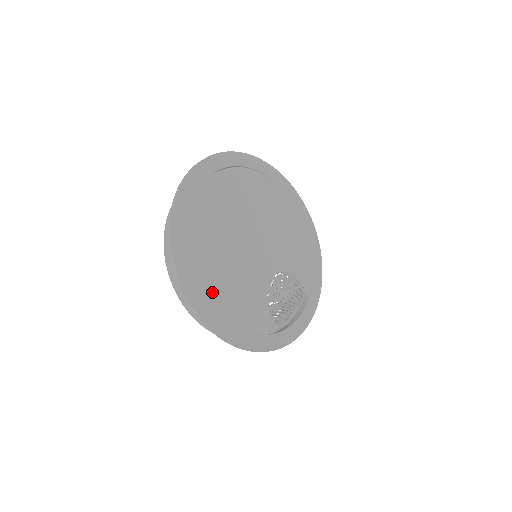
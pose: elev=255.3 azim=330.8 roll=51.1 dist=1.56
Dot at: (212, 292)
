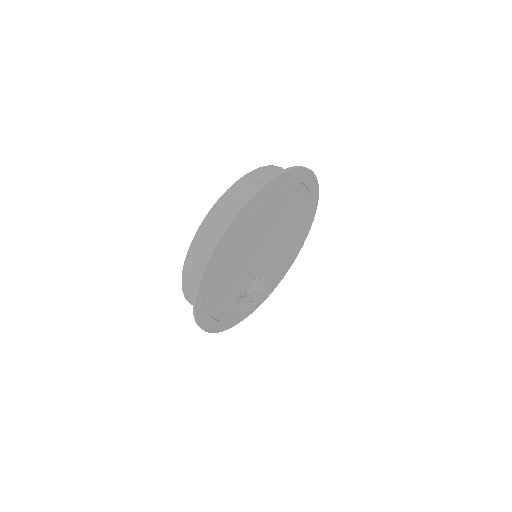
Dot at: (215, 283)
